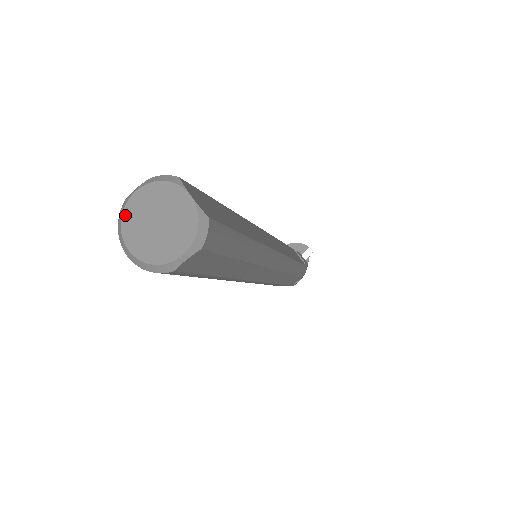
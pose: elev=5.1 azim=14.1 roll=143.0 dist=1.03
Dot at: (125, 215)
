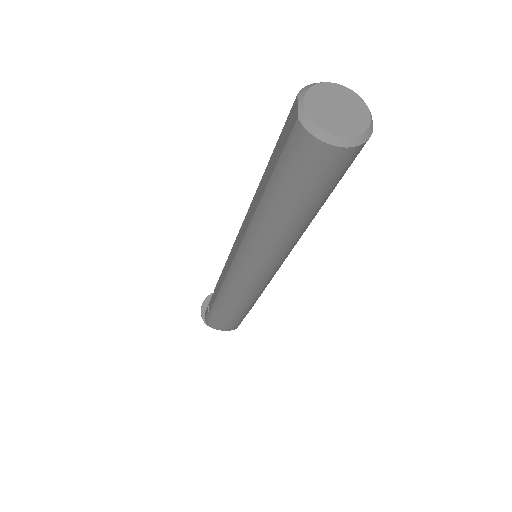
Dot at: (315, 120)
